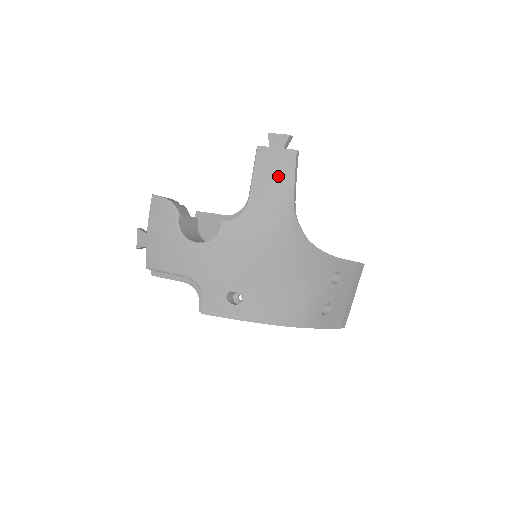
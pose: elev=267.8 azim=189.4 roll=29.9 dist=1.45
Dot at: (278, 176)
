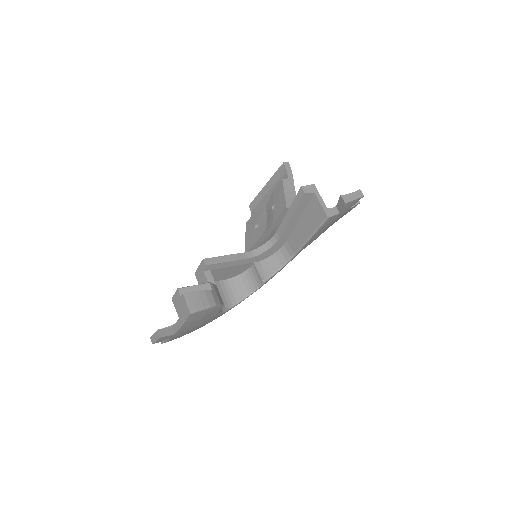
Dot at: occluded
